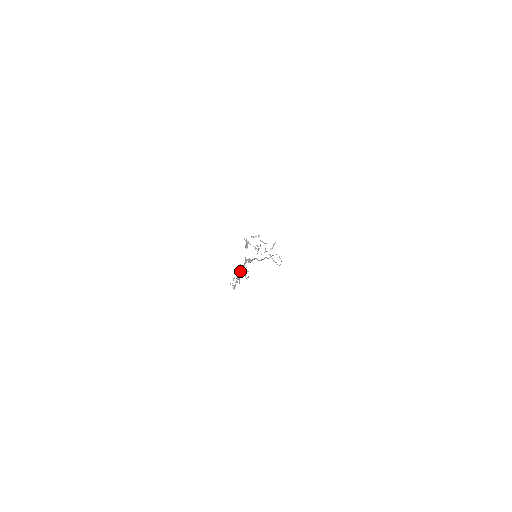
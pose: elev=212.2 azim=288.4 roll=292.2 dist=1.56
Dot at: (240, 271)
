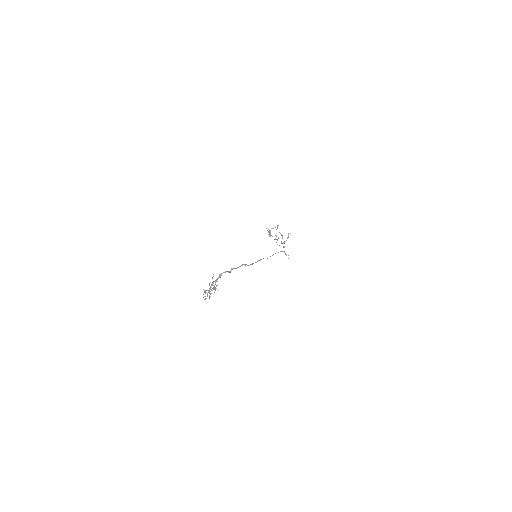
Dot at: occluded
